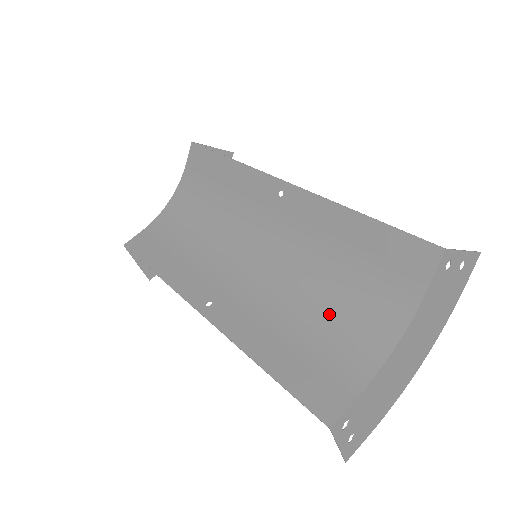
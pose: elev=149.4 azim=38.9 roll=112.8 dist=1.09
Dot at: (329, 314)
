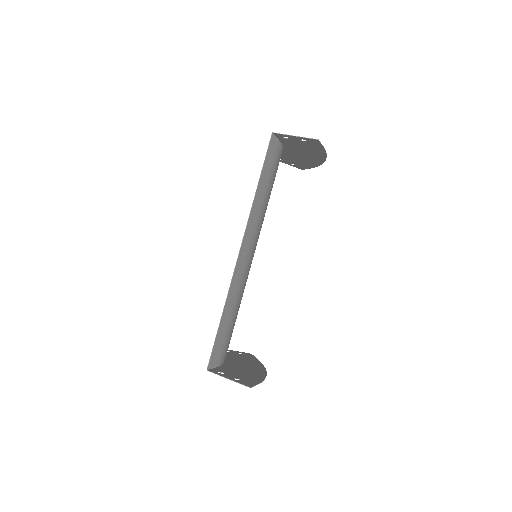
Dot at: occluded
